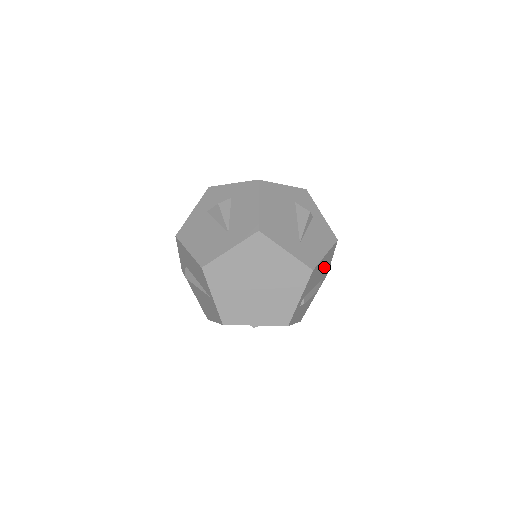
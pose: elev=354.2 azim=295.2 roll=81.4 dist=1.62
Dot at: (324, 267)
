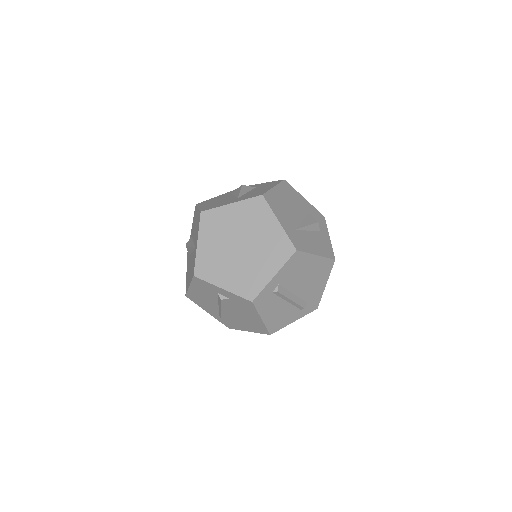
Dot at: (313, 281)
